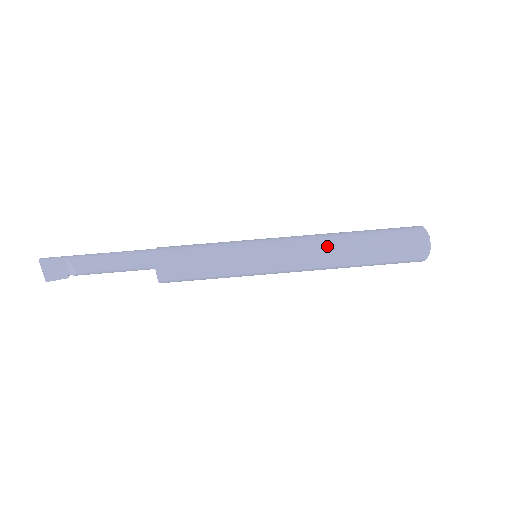
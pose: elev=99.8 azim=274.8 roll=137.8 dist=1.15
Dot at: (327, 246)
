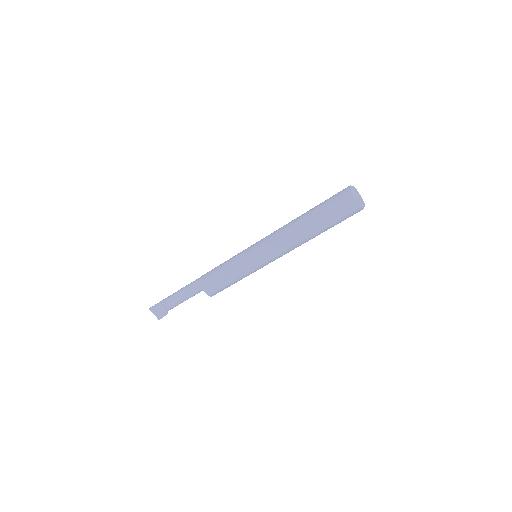
Dot at: (289, 230)
